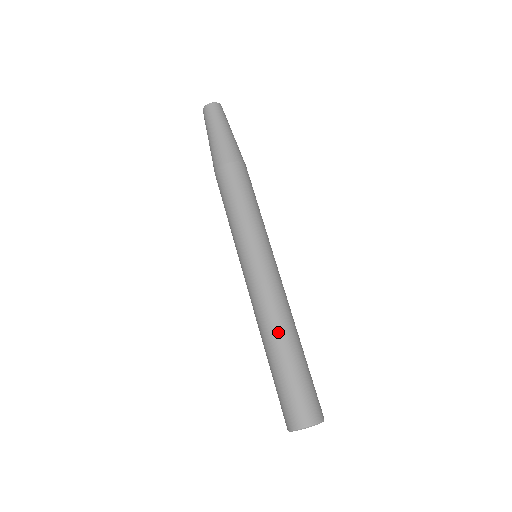
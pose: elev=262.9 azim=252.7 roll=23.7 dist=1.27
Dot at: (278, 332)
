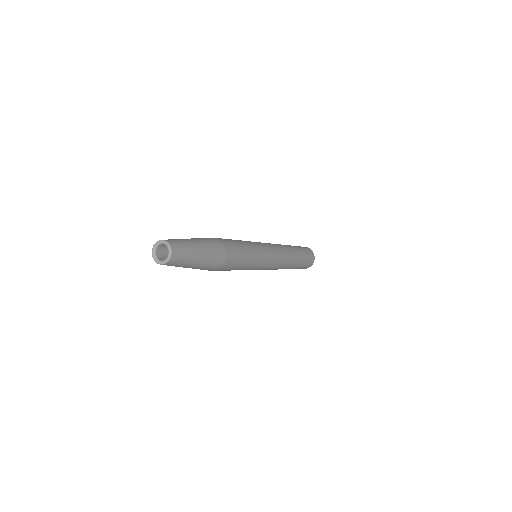
Dot at: occluded
